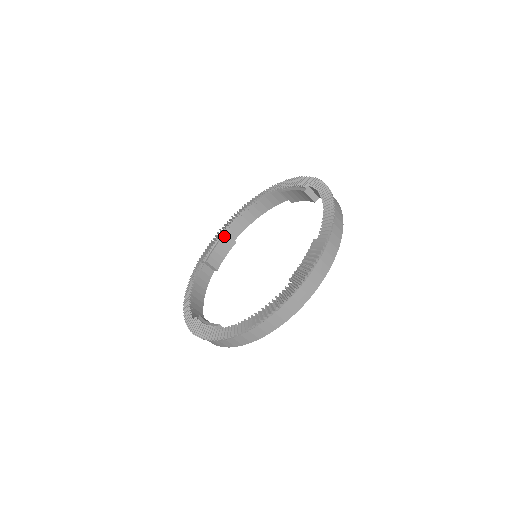
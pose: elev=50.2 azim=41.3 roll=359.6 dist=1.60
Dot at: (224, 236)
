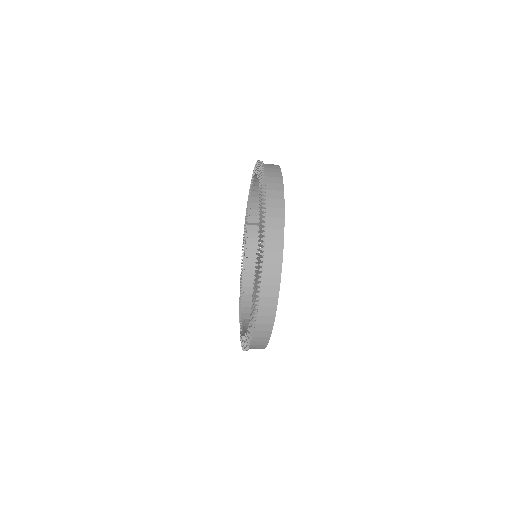
Dot at: (248, 228)
